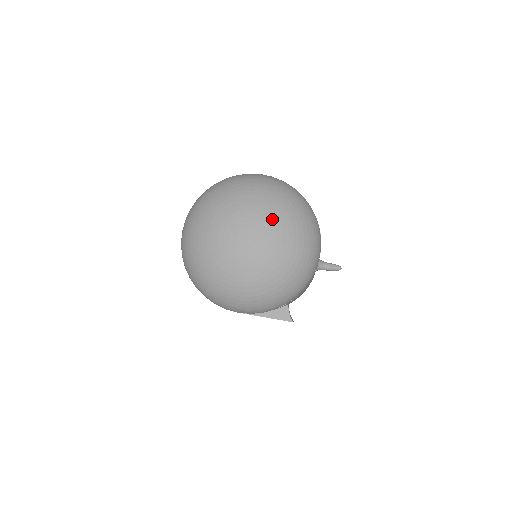
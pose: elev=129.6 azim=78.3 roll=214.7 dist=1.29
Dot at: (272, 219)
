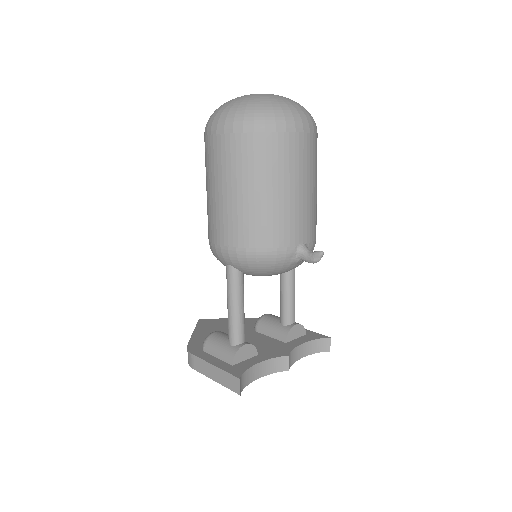
Dot at: occluded
